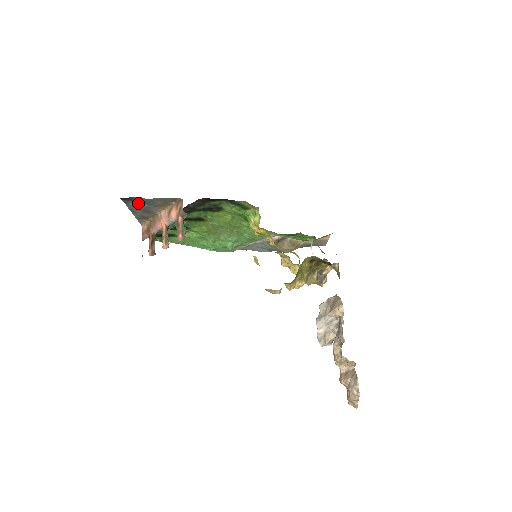
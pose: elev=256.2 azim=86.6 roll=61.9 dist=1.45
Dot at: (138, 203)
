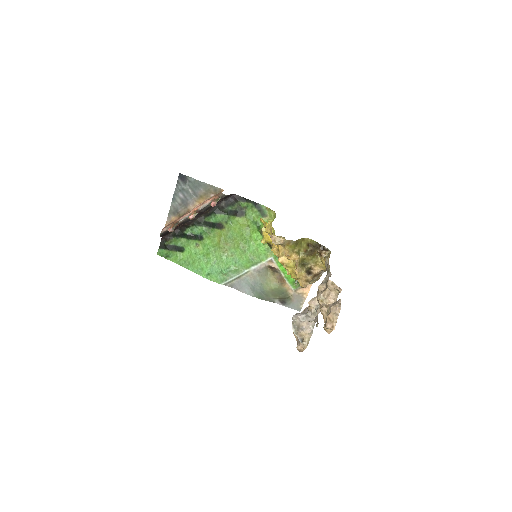
Dot at: (187, 186)
